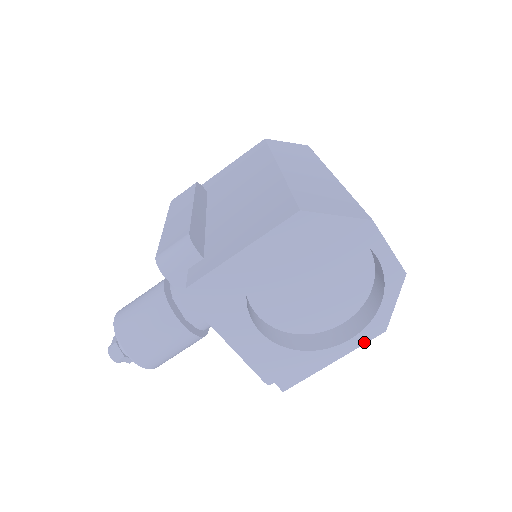
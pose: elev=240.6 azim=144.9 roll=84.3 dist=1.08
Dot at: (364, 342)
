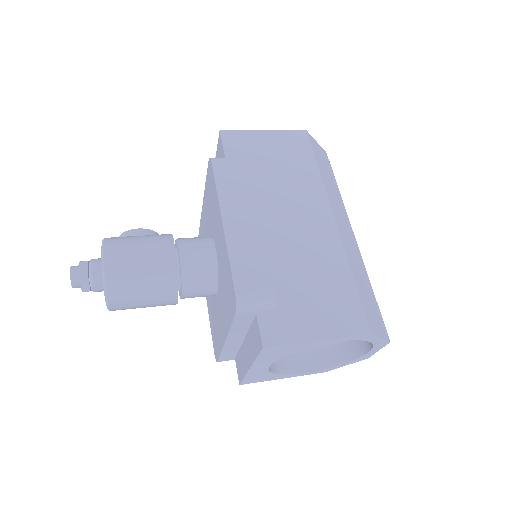
Dot at: (310, 374)
